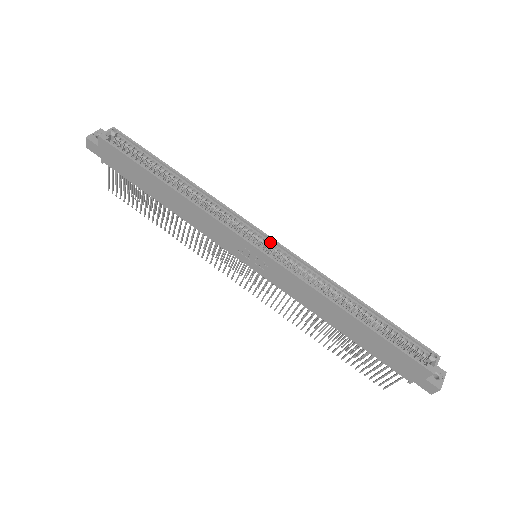
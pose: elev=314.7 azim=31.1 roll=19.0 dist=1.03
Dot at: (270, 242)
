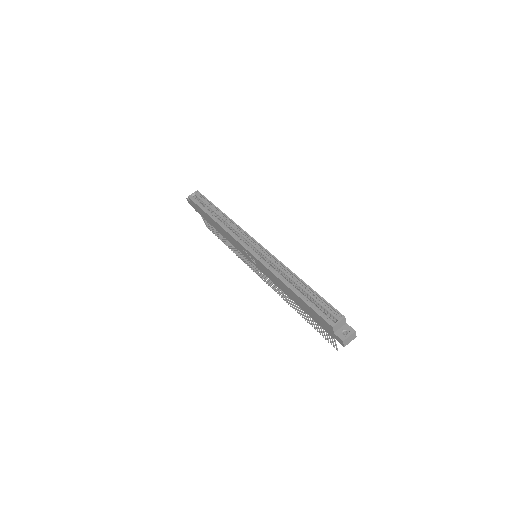
Dot at: (258, 246)
